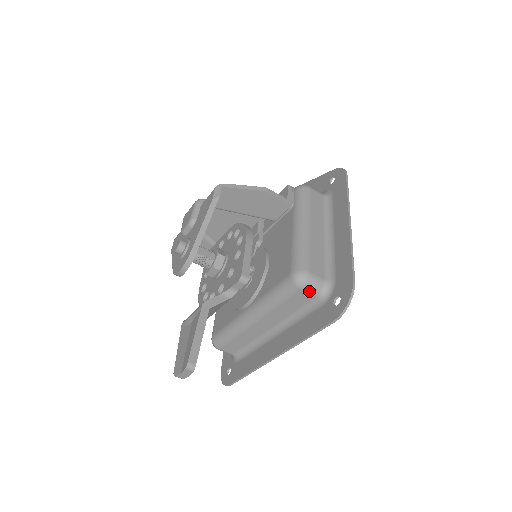
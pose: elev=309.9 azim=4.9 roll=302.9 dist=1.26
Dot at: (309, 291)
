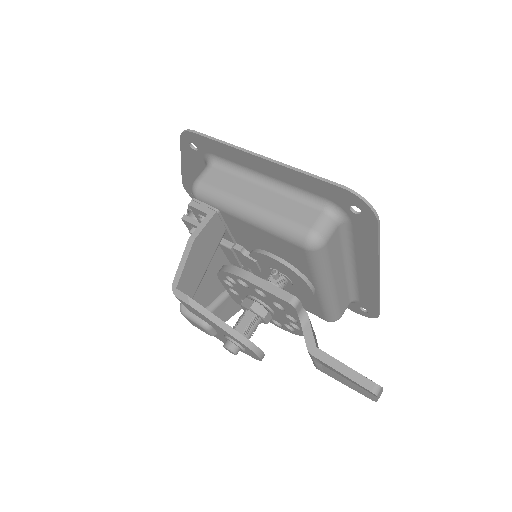
Dot at: (331, 234)
